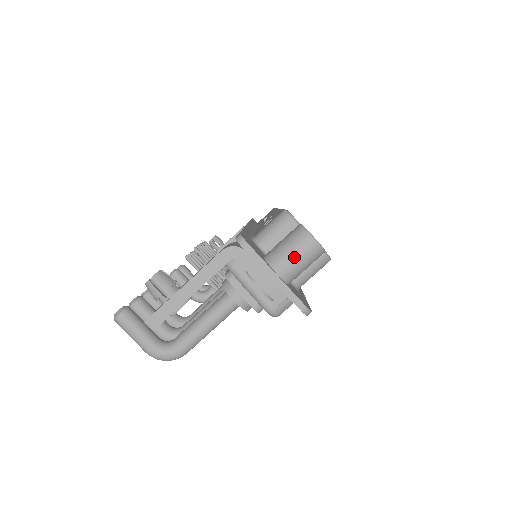
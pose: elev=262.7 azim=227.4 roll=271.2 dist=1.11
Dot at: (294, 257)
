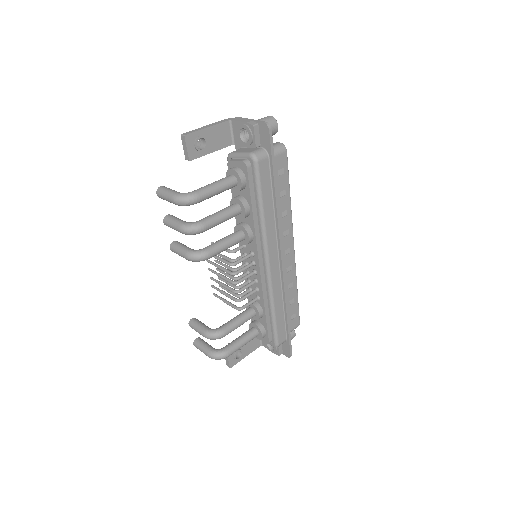
Dot at: (261, 119)
